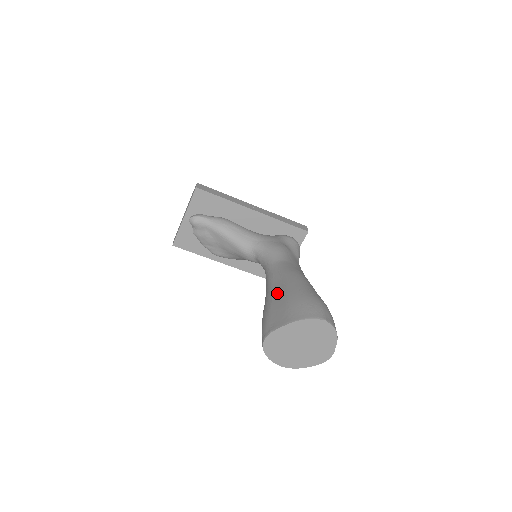
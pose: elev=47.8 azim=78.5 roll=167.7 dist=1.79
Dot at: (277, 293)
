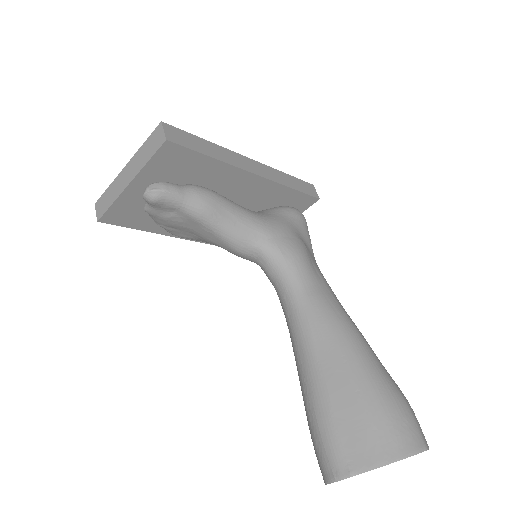
Dot at: (335, 377)
